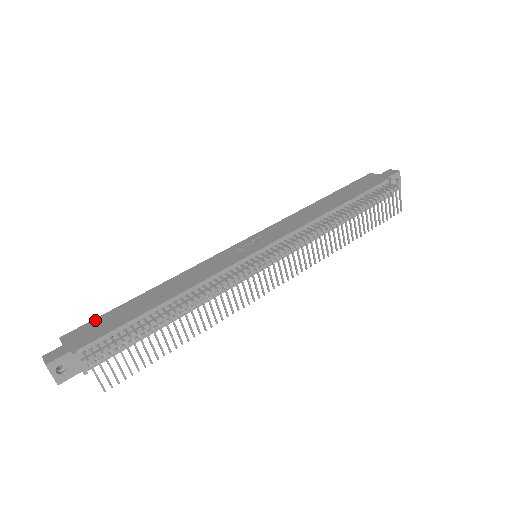
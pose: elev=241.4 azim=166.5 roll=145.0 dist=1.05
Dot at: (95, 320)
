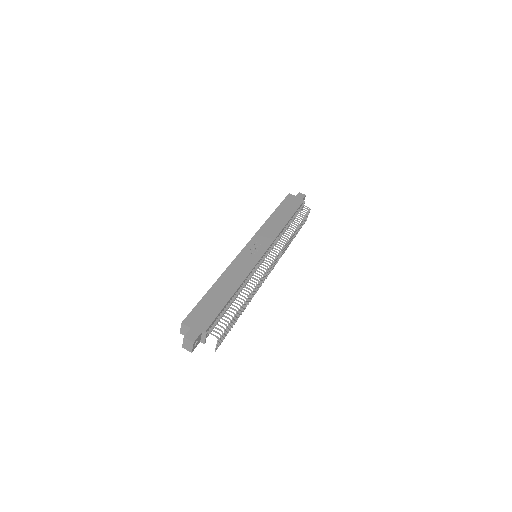
Dot at: (196, 308)
